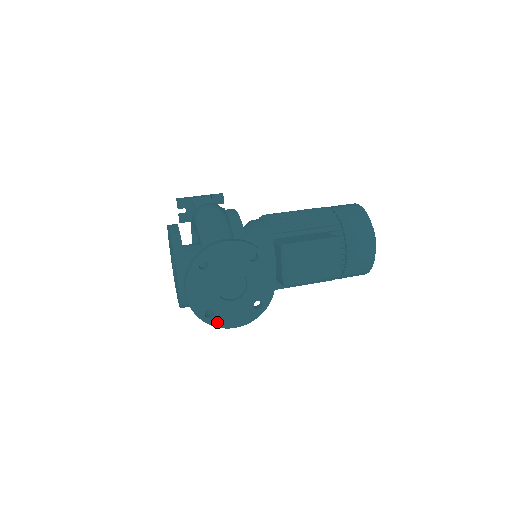
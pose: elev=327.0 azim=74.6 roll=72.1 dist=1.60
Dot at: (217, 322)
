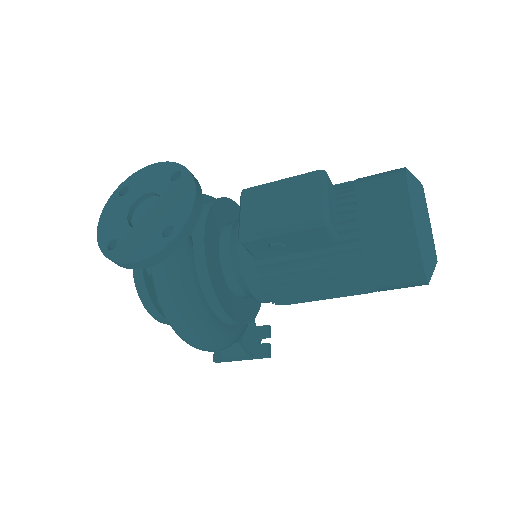
Dot at: (117, 255)
